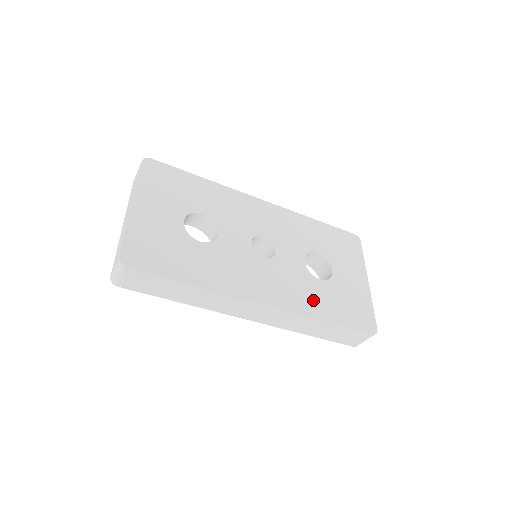
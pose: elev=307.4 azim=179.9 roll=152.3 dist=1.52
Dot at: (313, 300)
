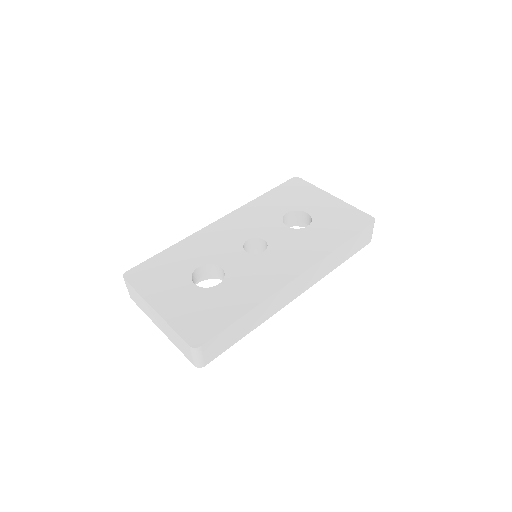
Dot at: (319, 242)
